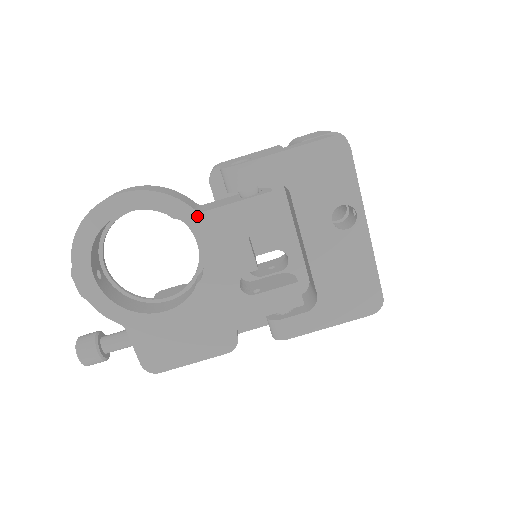
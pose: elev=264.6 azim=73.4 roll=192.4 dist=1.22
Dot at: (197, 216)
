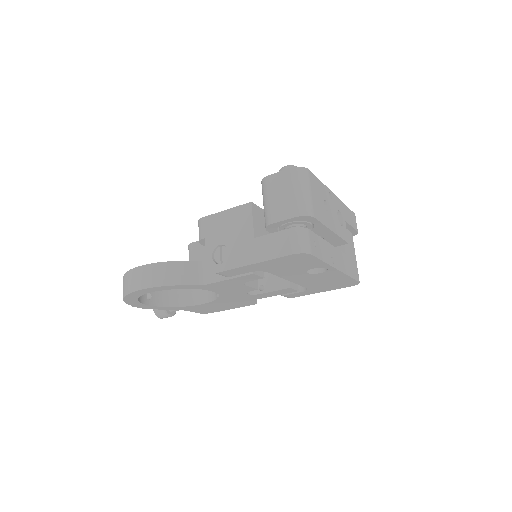
Dot at: (201, 286)
